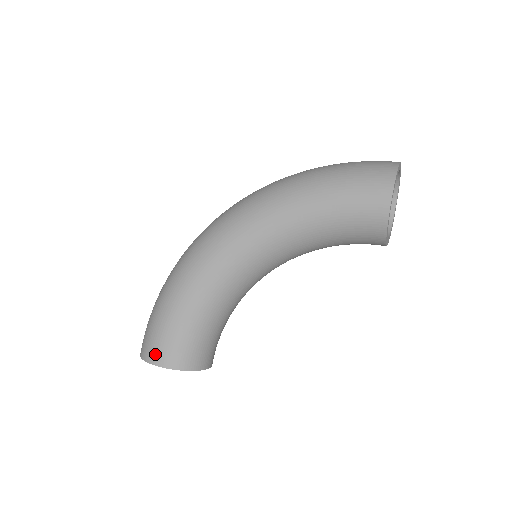
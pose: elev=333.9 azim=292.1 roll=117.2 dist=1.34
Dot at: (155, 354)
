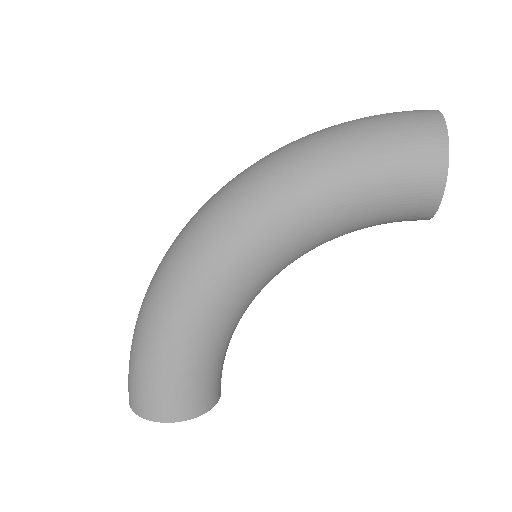
Dot at: (157, 410)
